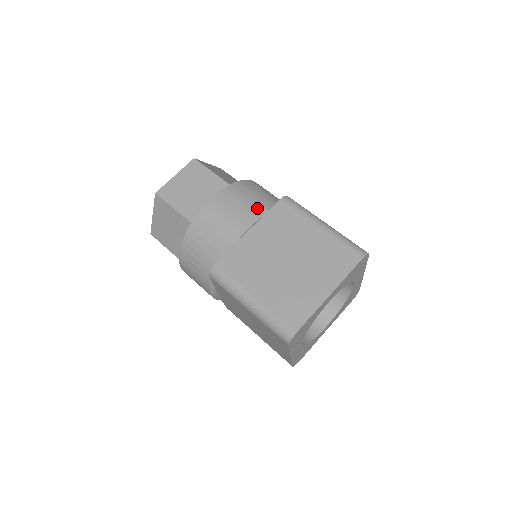
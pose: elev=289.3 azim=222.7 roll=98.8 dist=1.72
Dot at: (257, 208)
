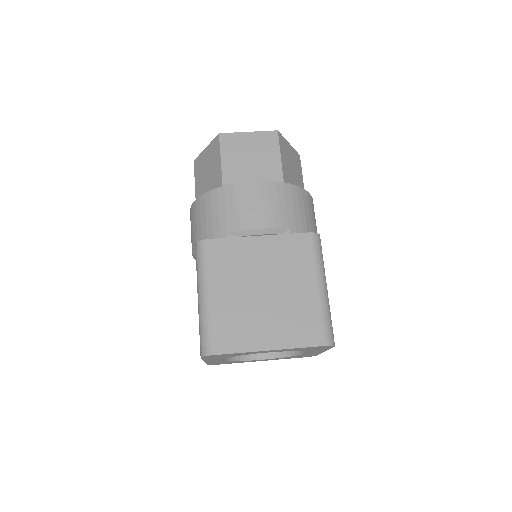
Dot at: (283, 223)
